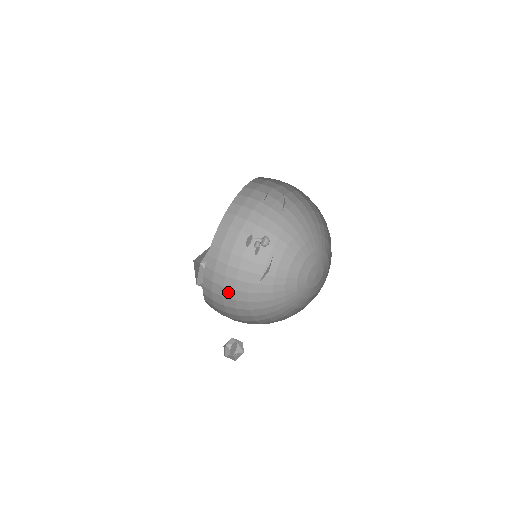
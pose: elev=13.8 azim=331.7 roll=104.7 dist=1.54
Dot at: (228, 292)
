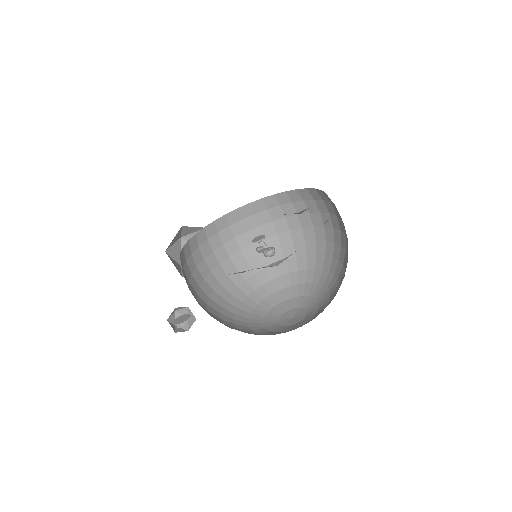
Dot at: (198, 274)
